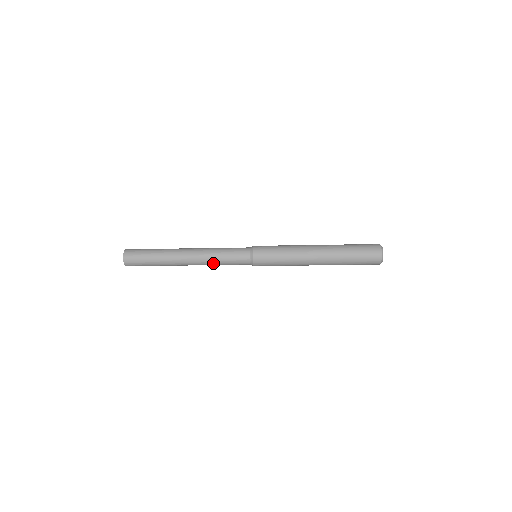
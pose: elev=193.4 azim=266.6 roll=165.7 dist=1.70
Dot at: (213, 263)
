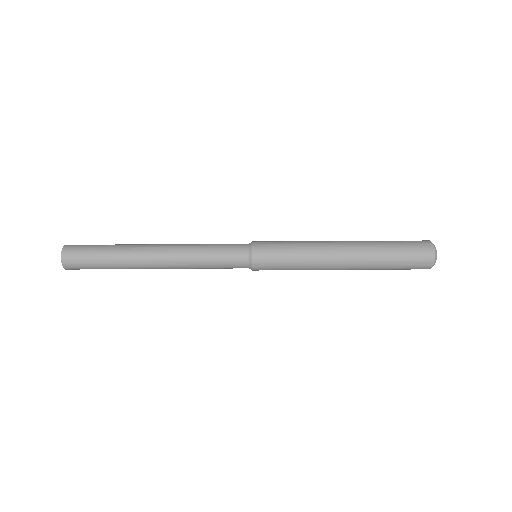
Dot at: occluded
